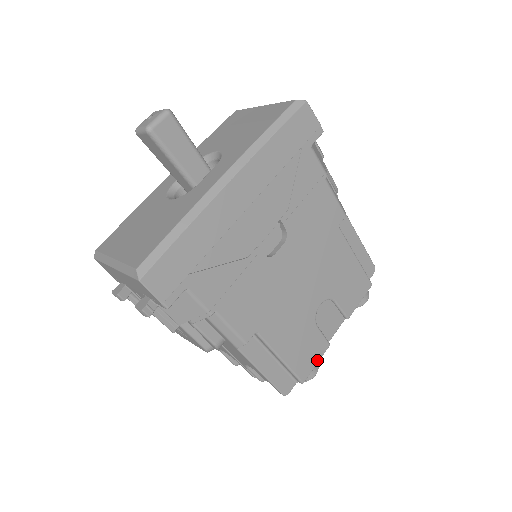
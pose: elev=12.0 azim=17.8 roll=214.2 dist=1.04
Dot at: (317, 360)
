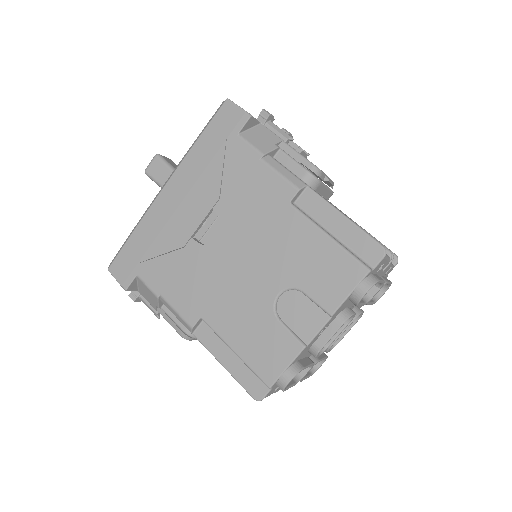
Dot at: (286, 363)
